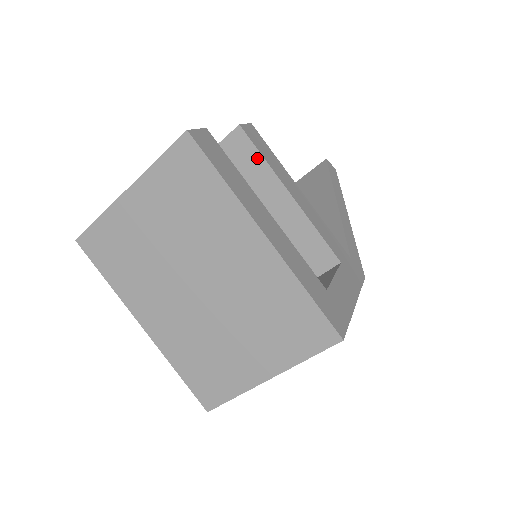
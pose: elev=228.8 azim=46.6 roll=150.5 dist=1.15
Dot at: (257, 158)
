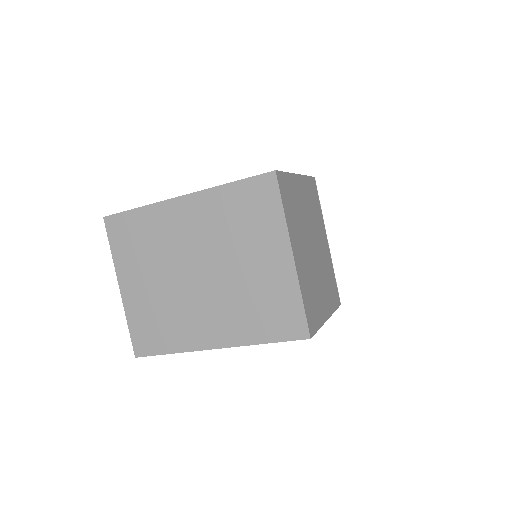
Dot at: occluded
